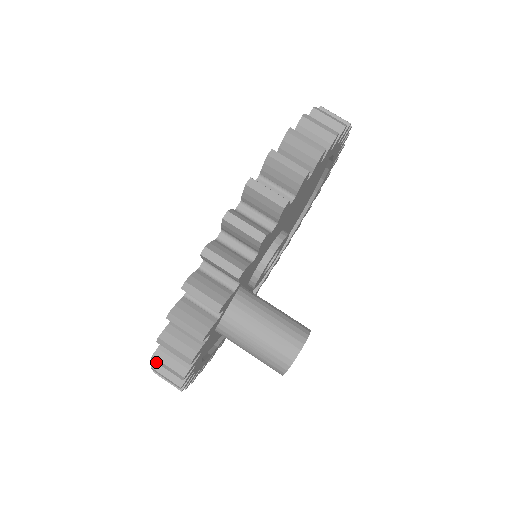
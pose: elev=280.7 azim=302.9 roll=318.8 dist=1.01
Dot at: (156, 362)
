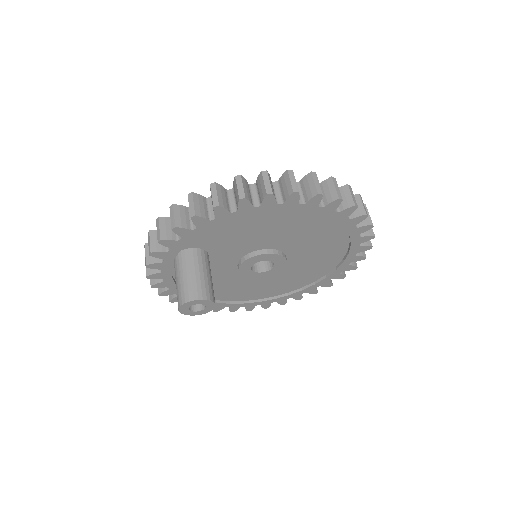
Dot at: occluded
